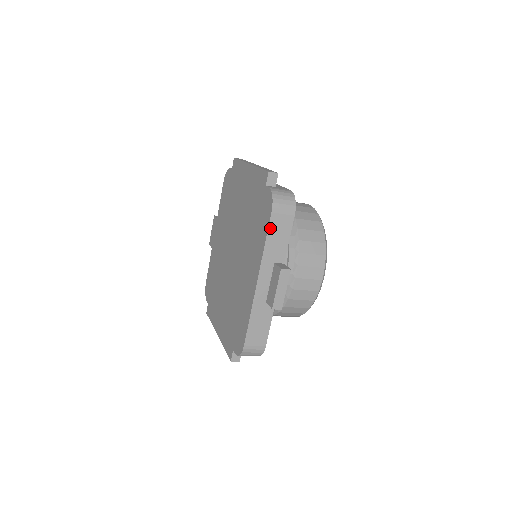
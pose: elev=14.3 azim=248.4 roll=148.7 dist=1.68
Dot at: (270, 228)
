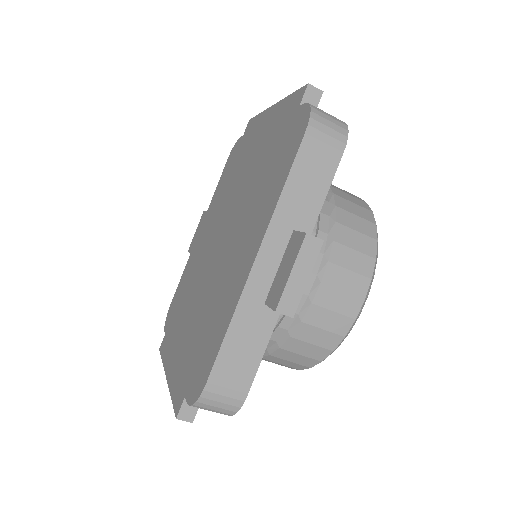
Dot at: (297, 161)
